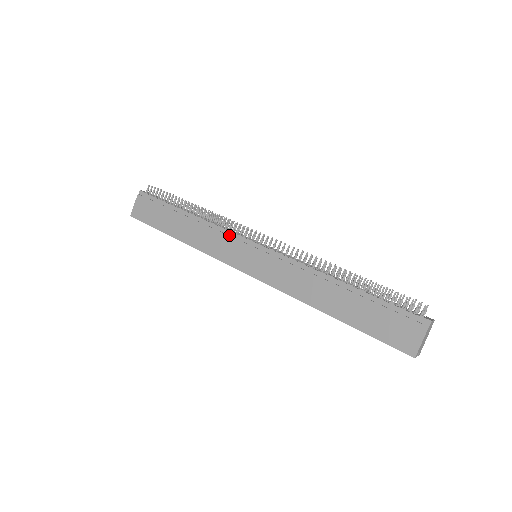
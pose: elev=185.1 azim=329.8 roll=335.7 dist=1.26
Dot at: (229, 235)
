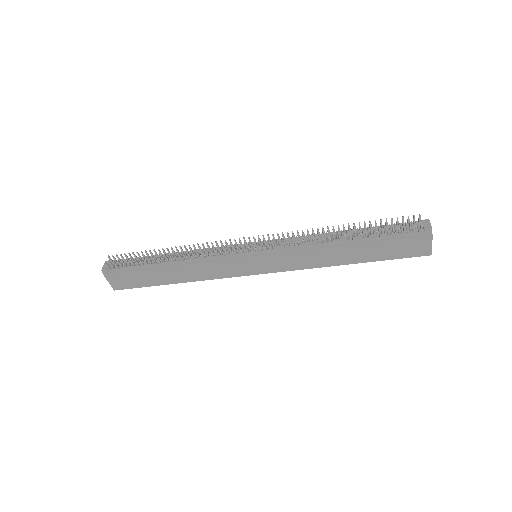
Dot at: (222, 259)
